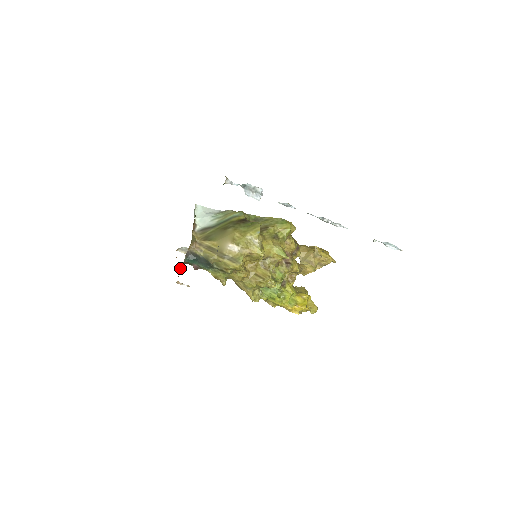
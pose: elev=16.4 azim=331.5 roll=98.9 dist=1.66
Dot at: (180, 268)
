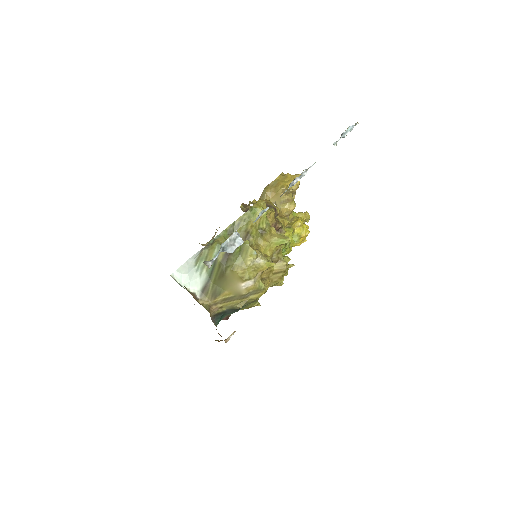
Dot at: occluded
